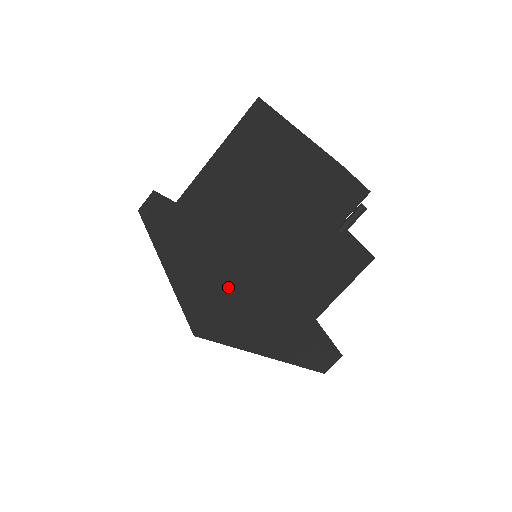
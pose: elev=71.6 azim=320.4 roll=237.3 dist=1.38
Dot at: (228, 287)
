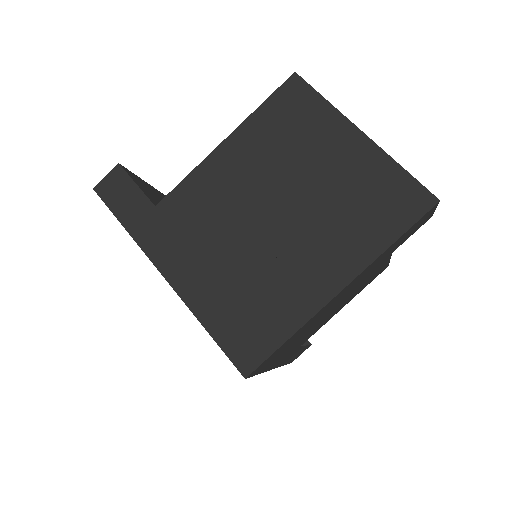
Dot at: (291, 323)
